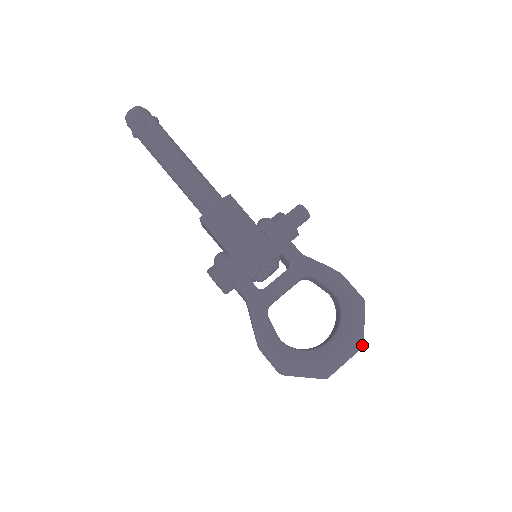
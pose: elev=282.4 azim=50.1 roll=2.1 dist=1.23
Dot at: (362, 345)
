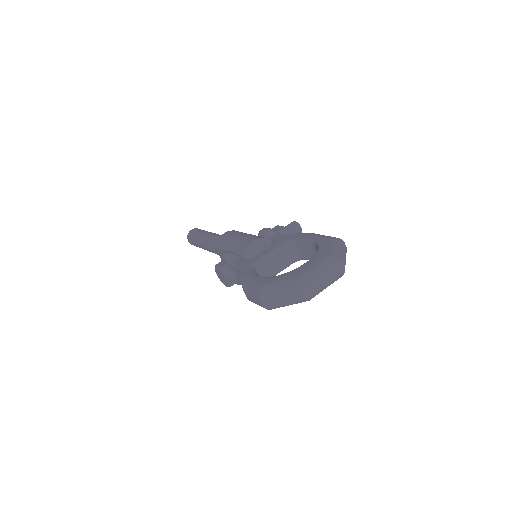
Dot at: (338, 259)
